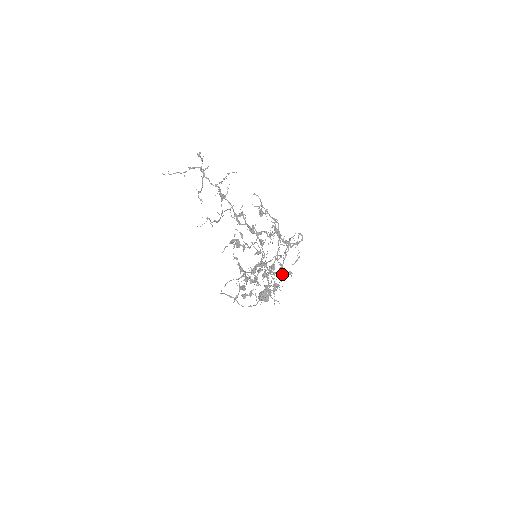
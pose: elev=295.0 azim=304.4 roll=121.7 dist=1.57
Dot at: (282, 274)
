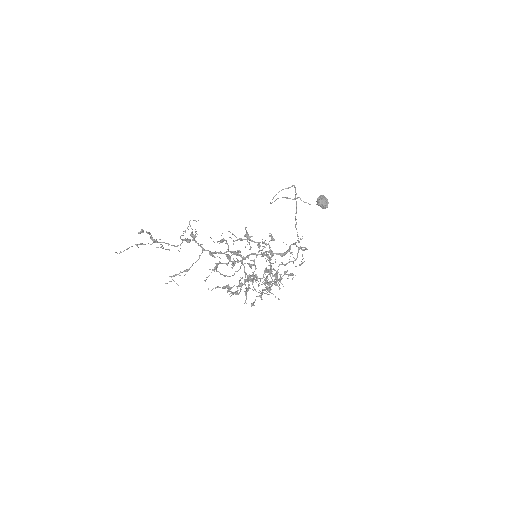
Dot at: occluded
